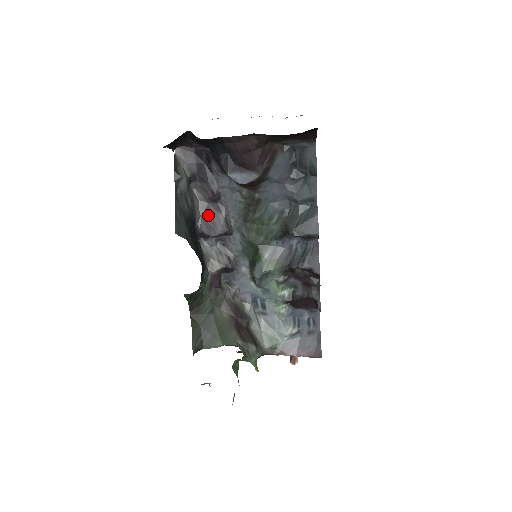
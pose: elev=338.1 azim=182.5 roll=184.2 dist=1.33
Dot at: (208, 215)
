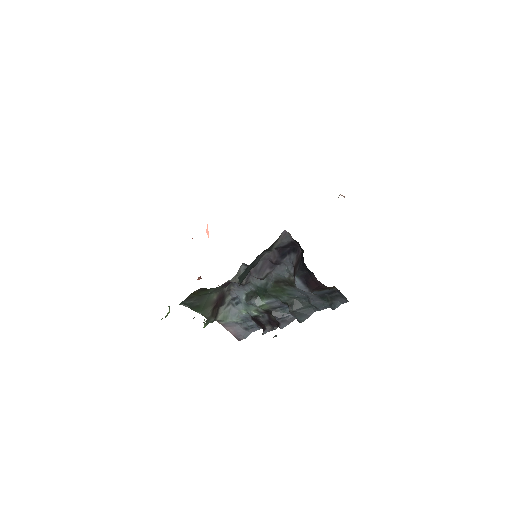
Dot at: (262, 265)
